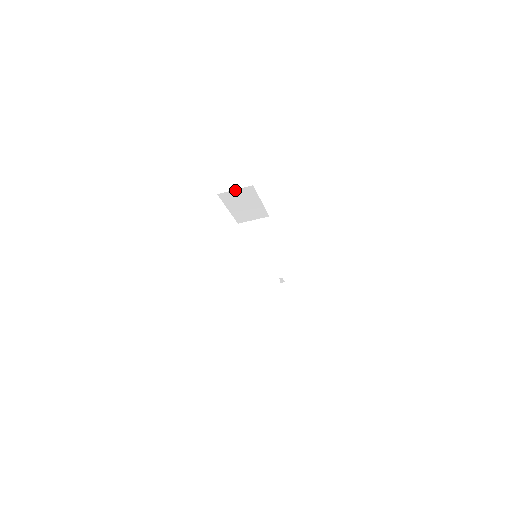
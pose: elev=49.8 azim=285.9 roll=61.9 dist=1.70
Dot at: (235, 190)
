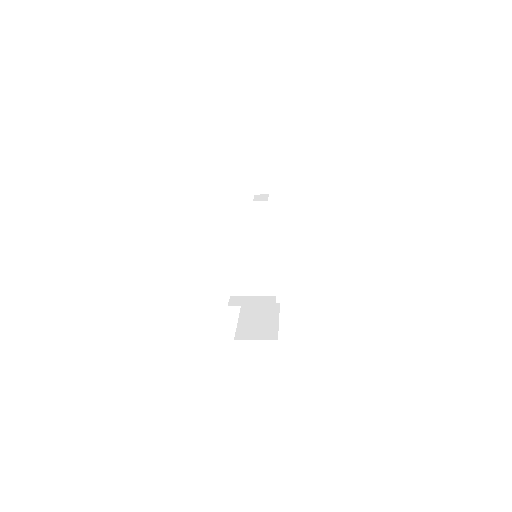
Dot at: occluded
